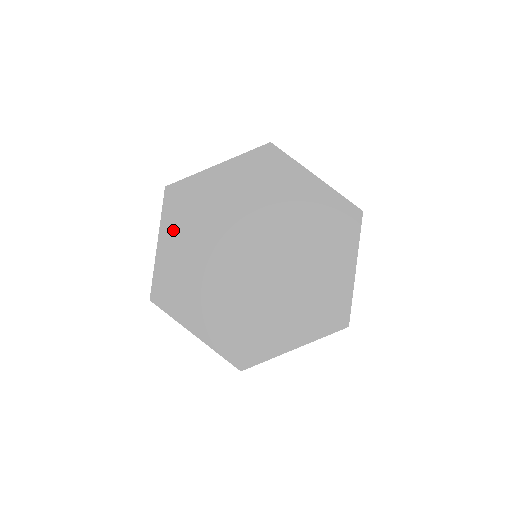
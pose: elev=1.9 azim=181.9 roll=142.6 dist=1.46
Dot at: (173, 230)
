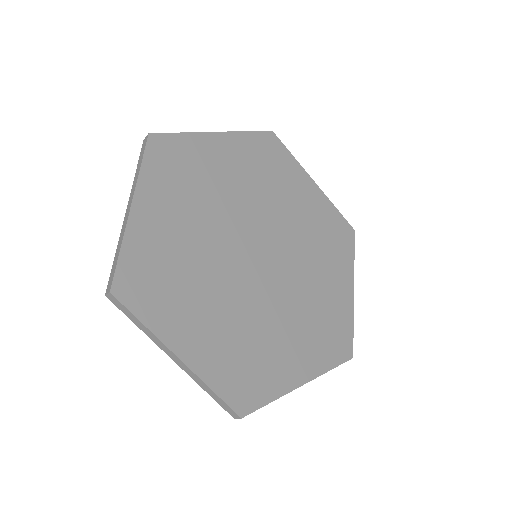
Dot at: (238, 148)
